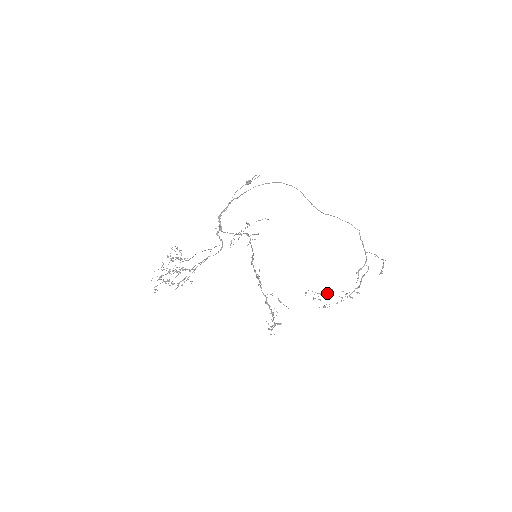
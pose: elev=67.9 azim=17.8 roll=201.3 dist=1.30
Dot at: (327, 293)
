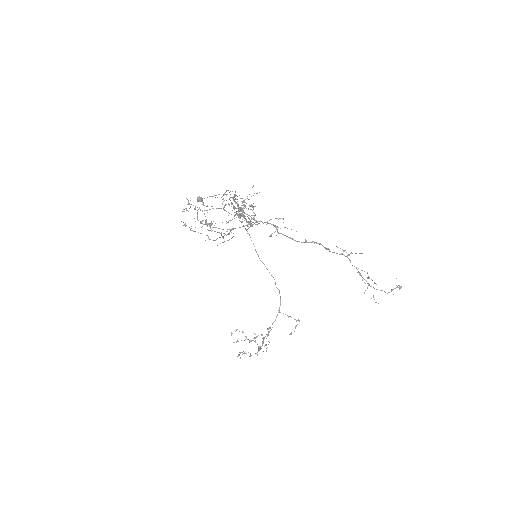
Dot at: (256, 337)
